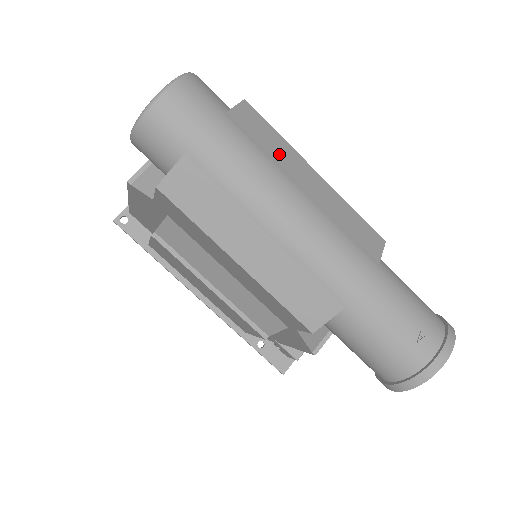
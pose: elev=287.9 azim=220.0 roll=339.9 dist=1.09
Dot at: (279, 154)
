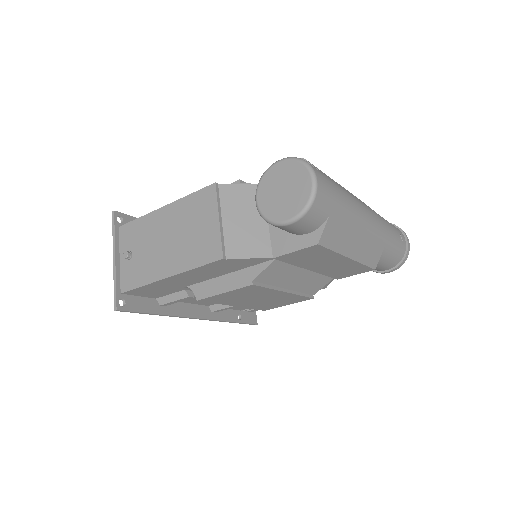
Dot at: occluded
